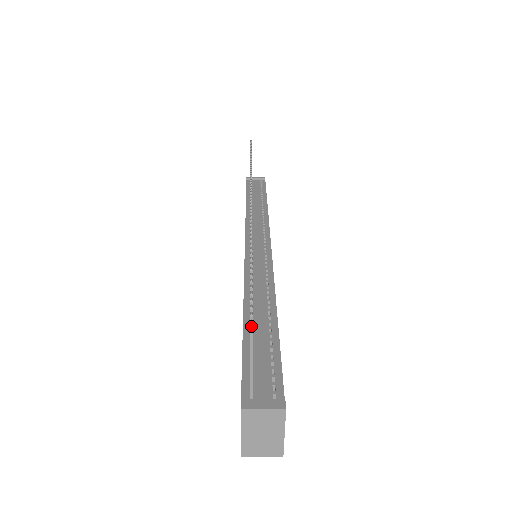
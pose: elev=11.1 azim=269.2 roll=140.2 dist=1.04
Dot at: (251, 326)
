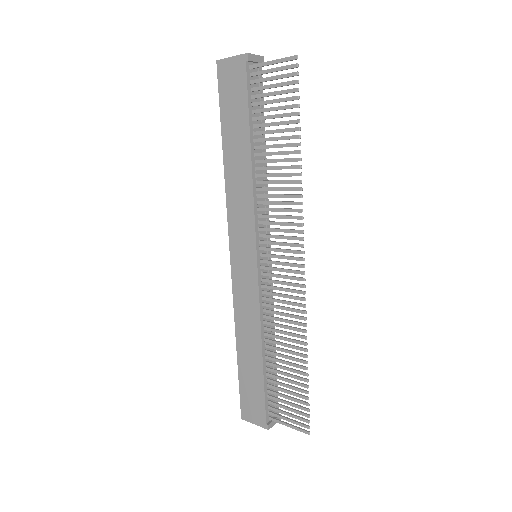
Dot at: (308, 434)
